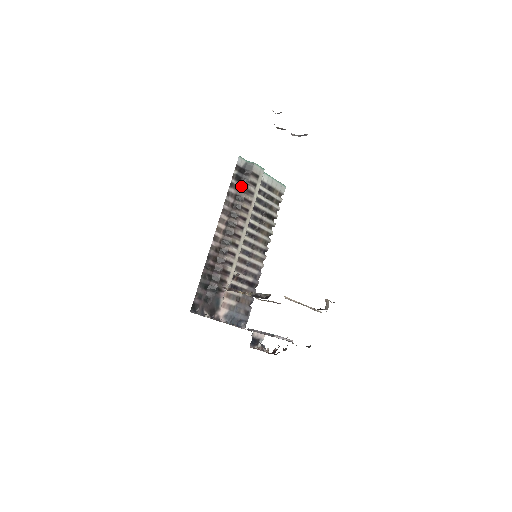
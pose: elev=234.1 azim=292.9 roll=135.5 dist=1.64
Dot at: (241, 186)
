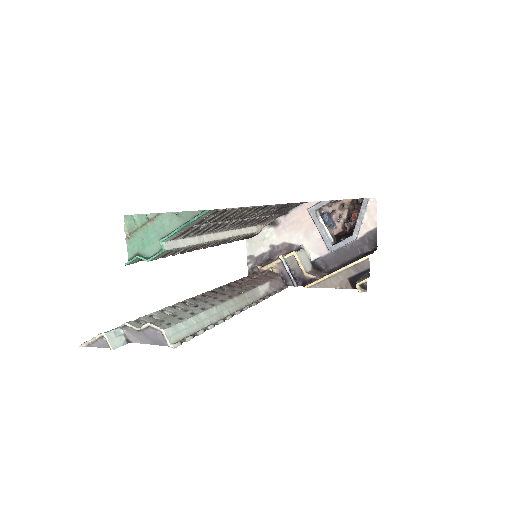
Dot at: occluded
